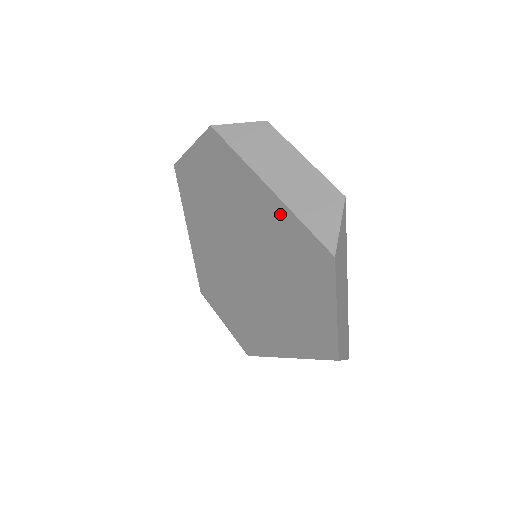
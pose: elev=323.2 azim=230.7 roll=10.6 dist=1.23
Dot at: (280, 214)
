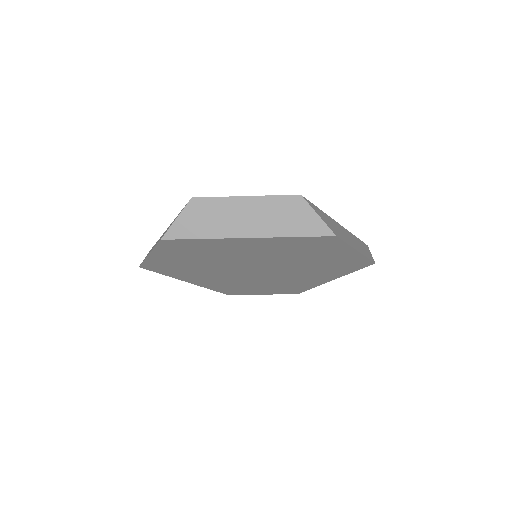
Dot at: (271, 242)
